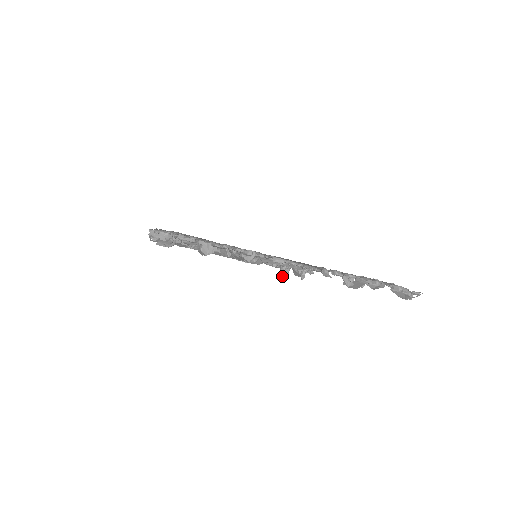
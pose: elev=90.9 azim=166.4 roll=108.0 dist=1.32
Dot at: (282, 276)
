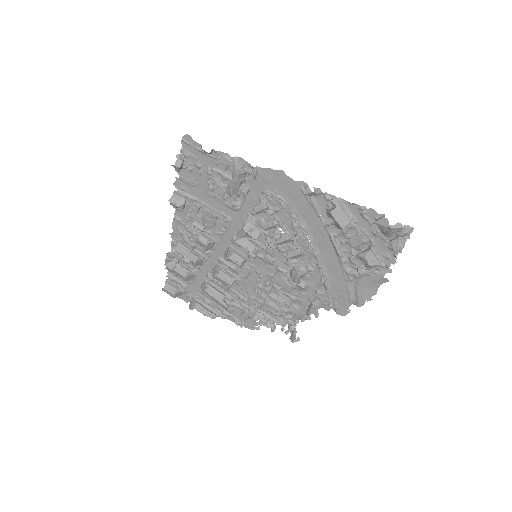
Dot at: (274, 235)
